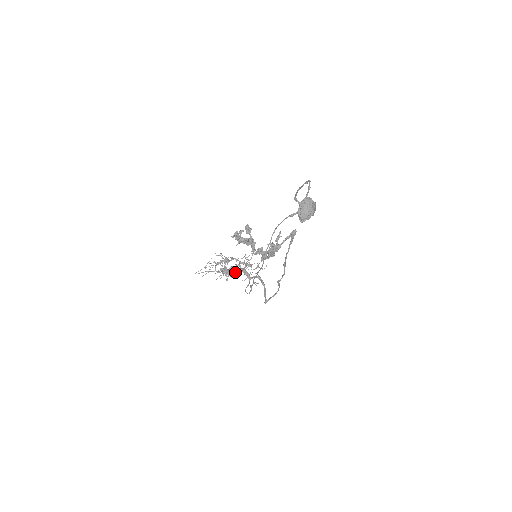
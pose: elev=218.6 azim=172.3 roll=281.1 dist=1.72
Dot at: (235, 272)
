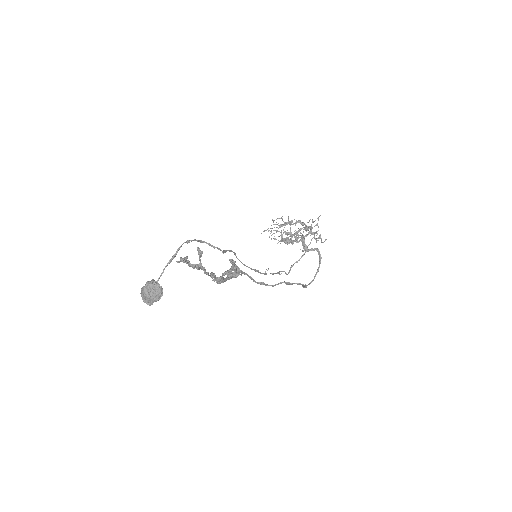
Dot at: (290, 242)
